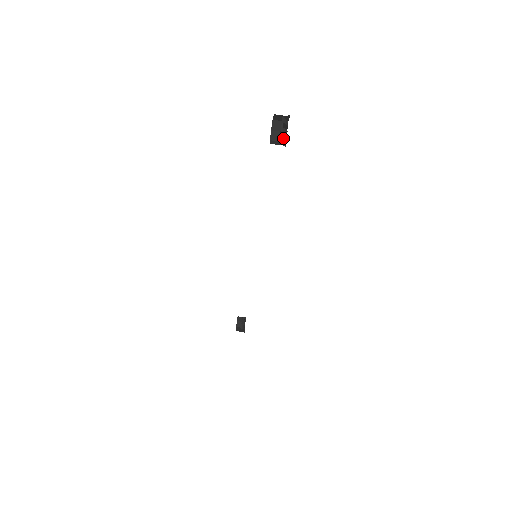
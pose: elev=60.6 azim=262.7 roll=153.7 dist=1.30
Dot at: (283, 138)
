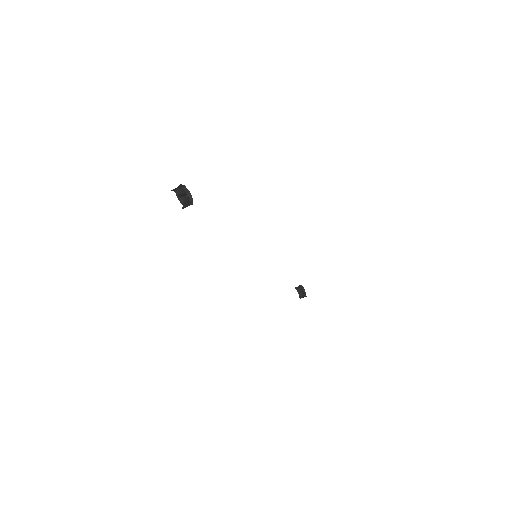
Dot at: (185, 203)
